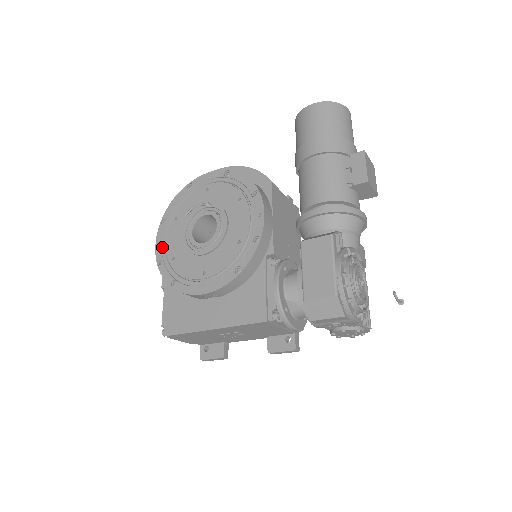
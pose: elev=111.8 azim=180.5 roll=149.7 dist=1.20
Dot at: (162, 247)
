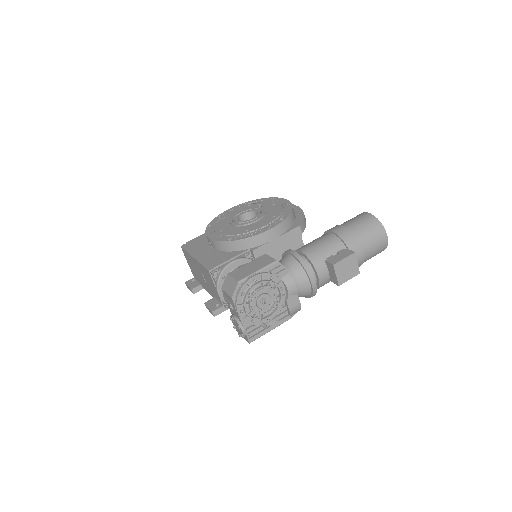
Dot at: (229, 211)
